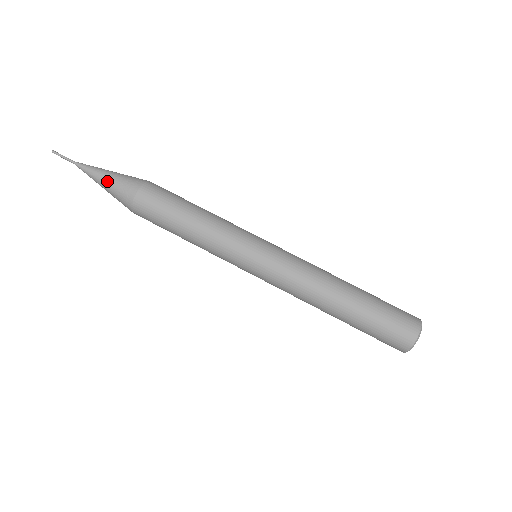
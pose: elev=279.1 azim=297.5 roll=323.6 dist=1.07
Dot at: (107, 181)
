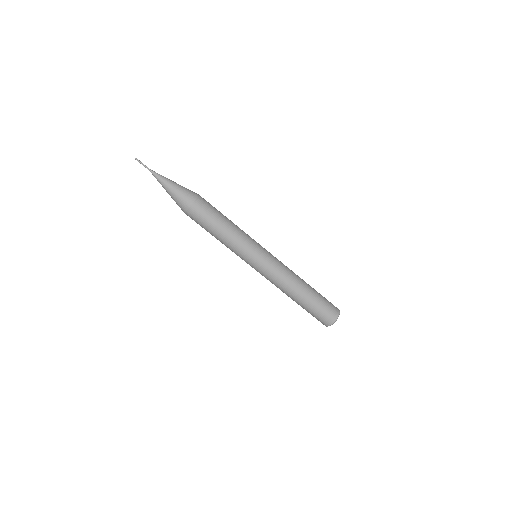
Dot at: (174, 188)
